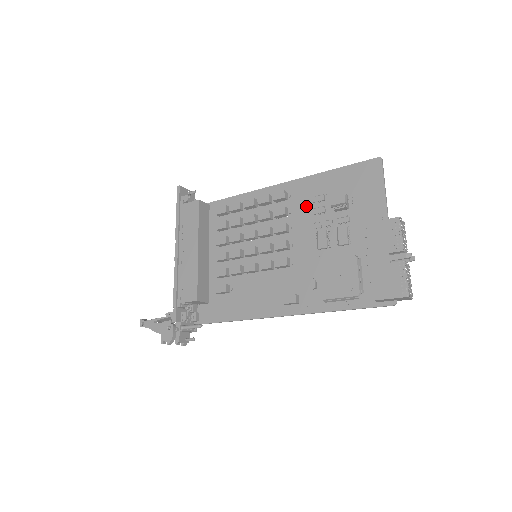
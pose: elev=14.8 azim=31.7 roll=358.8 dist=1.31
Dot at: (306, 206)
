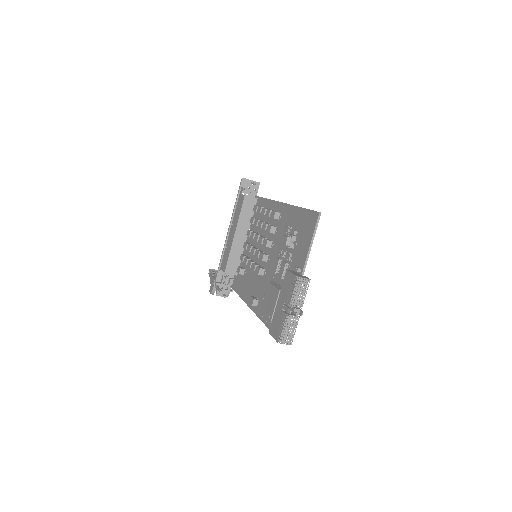
Dot at: (283, 231)
